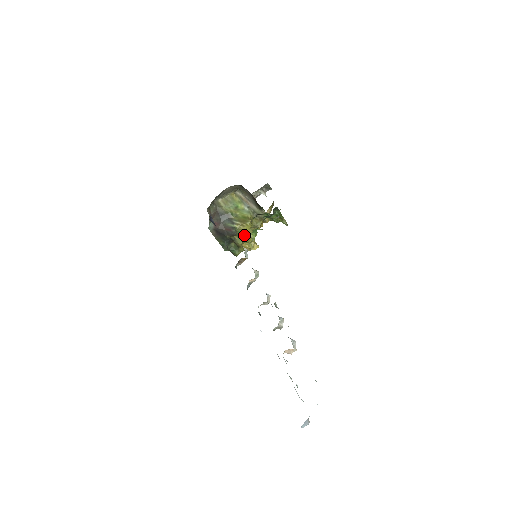
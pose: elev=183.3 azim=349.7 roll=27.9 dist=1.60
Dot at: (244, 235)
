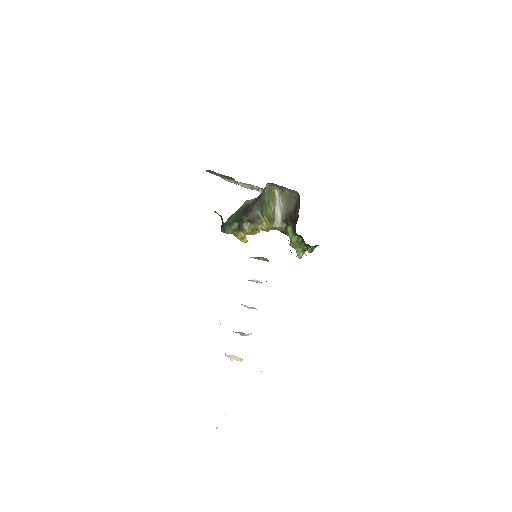
Dot at: (257, 229)
